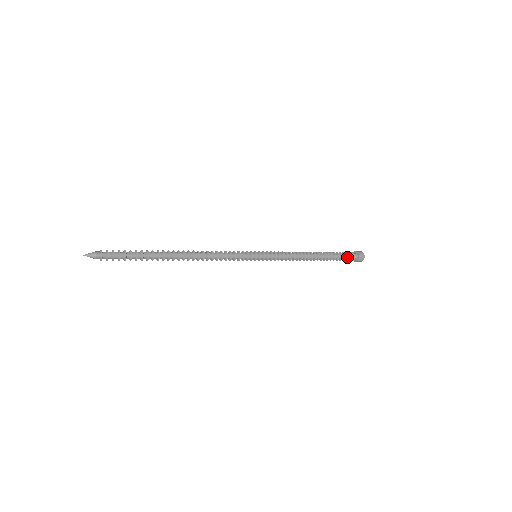
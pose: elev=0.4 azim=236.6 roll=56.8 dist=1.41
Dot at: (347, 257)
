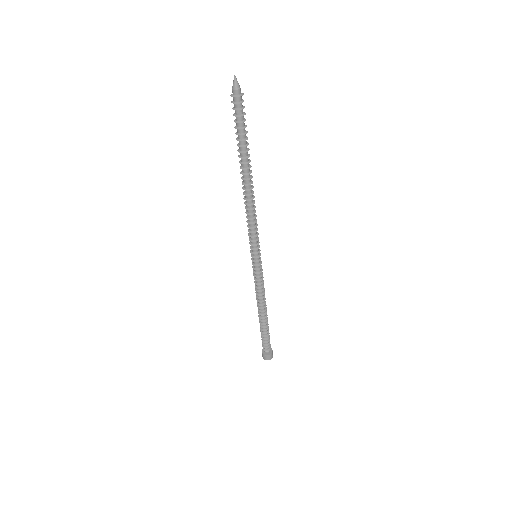
Dot at: (268, 340)
